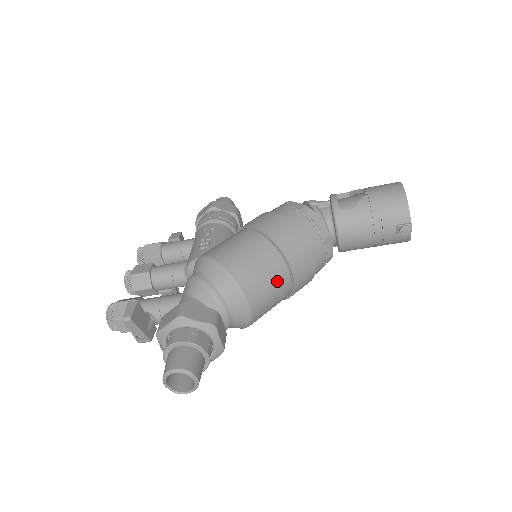
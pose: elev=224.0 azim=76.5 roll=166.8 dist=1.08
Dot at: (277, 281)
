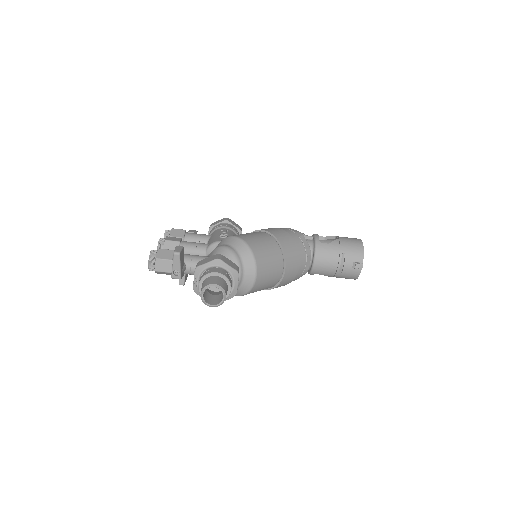
Dot at: (276, 267)
